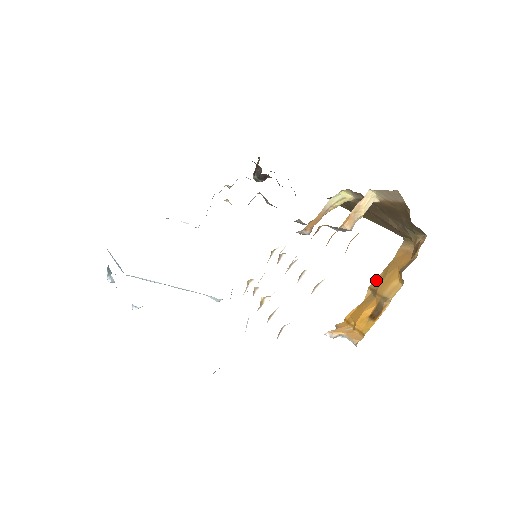
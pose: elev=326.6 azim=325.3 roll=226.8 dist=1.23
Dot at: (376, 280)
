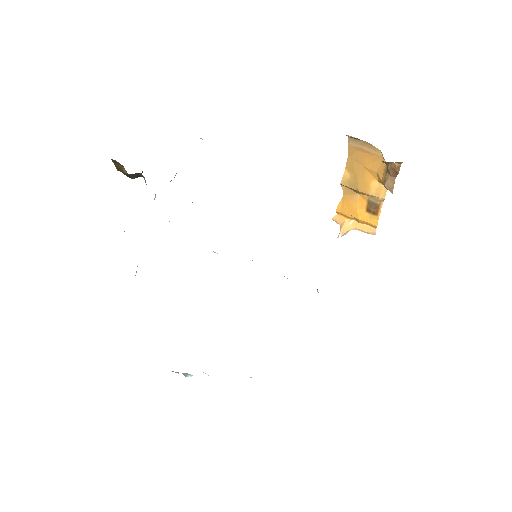
Dot at: (346, 179)
